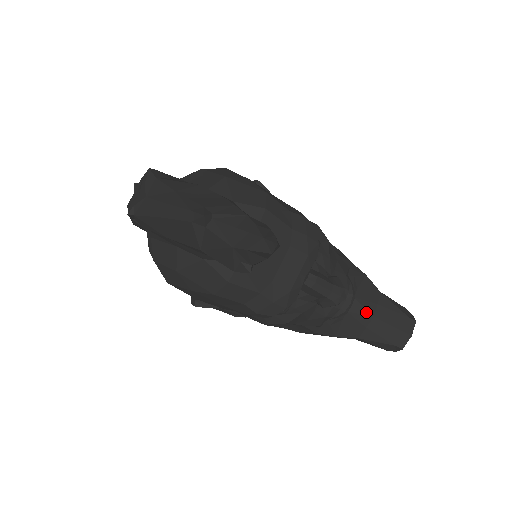
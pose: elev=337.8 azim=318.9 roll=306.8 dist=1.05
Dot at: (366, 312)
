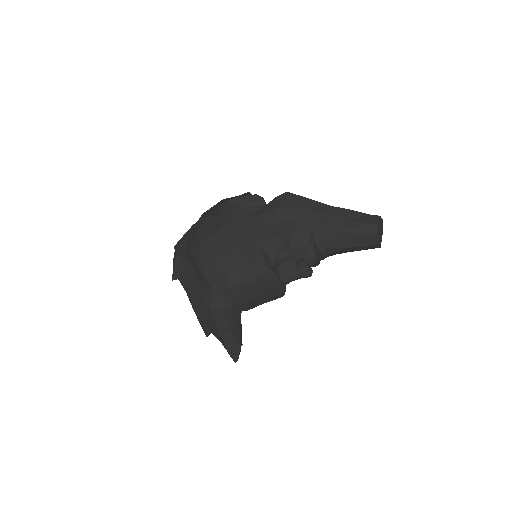
Dot at: (339, 249)
